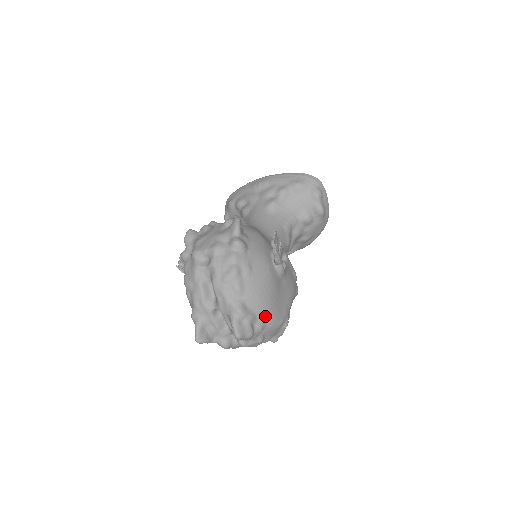
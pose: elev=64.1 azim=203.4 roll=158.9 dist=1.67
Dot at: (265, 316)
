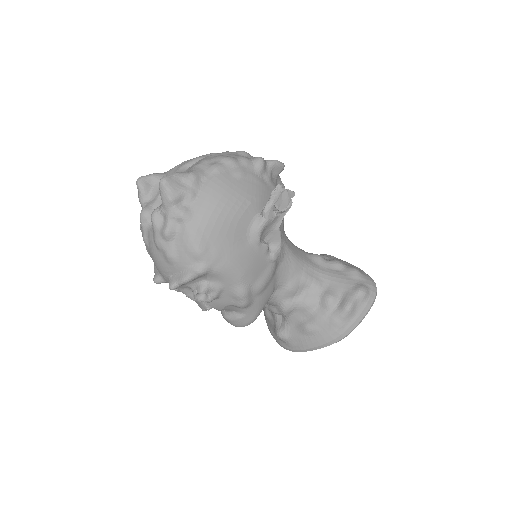
Dot at: (199, 214)
